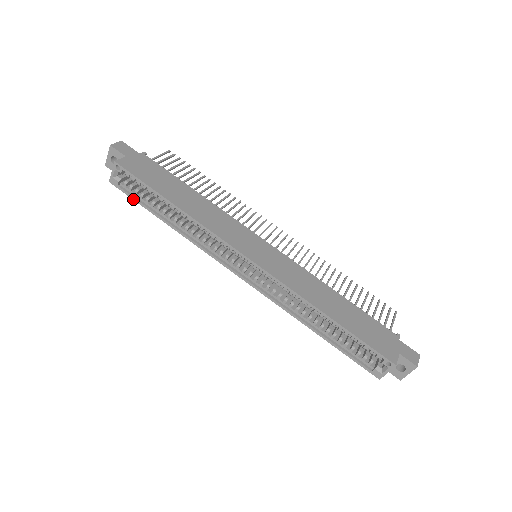
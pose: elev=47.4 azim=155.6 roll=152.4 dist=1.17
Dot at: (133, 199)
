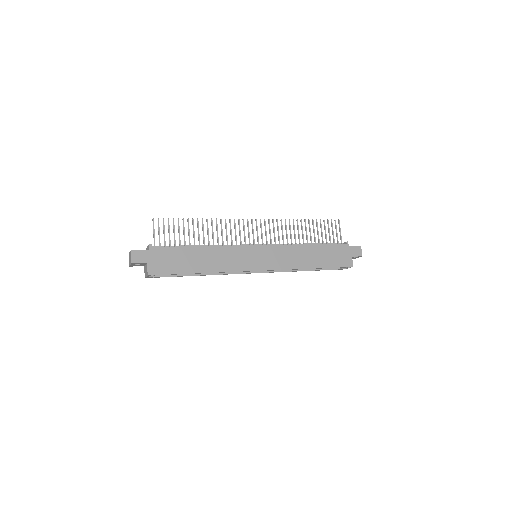
Dot at: occluded
